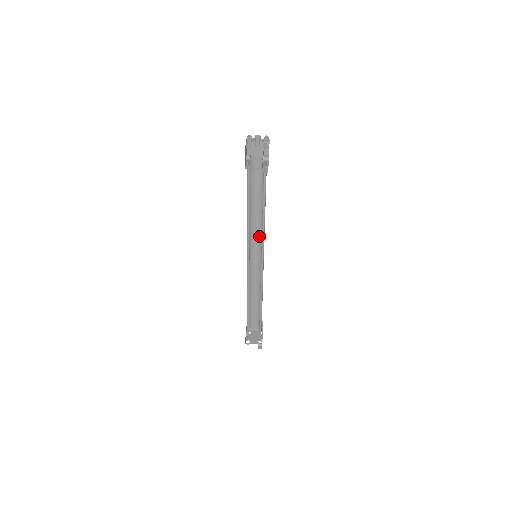
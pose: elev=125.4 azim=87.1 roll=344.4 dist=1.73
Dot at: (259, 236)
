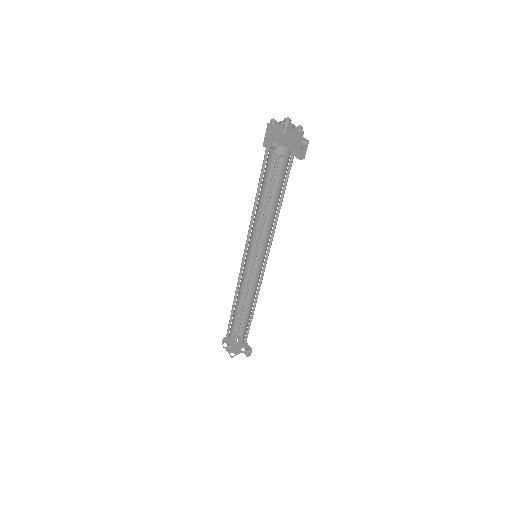
Dot at: (257, 233)
